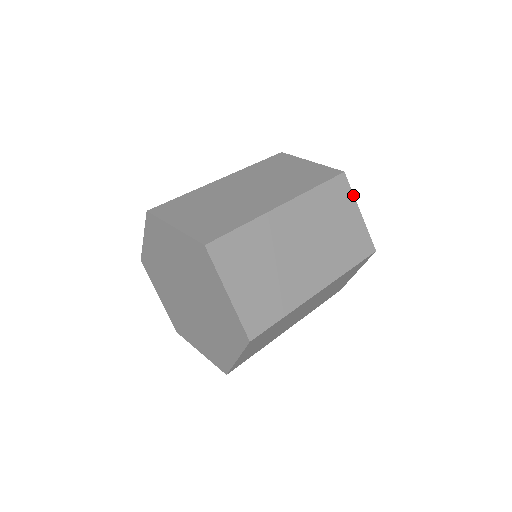
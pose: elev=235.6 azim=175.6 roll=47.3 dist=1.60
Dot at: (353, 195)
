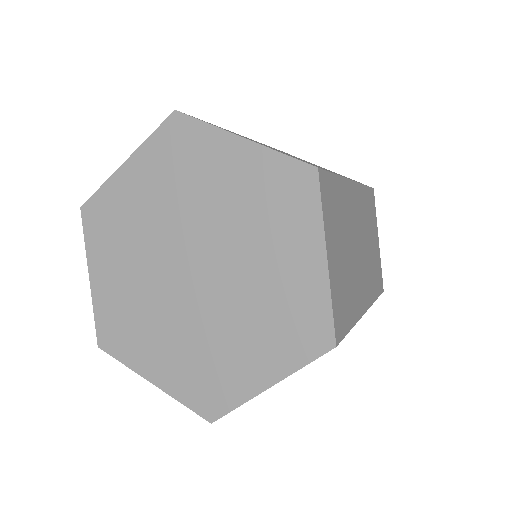
Dot at: (376, 218)
